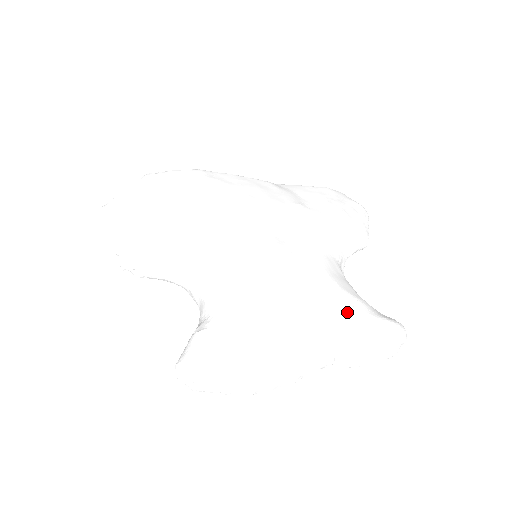
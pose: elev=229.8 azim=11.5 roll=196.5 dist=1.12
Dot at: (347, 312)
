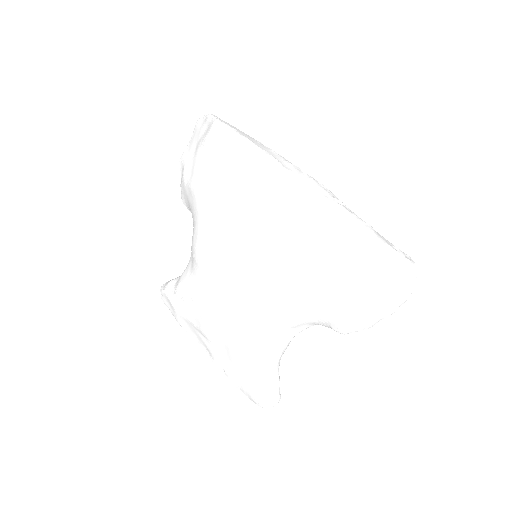
Dot at: (234, 362)
